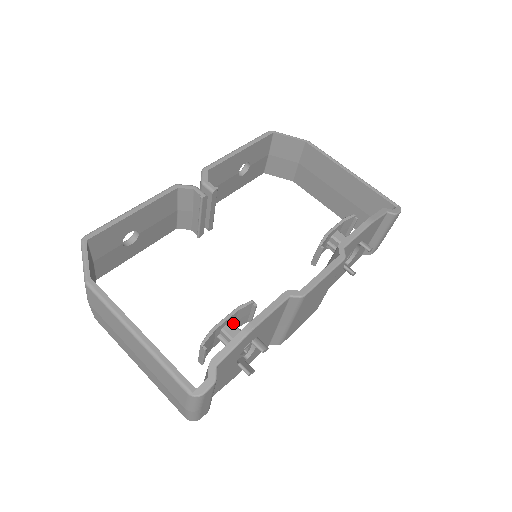
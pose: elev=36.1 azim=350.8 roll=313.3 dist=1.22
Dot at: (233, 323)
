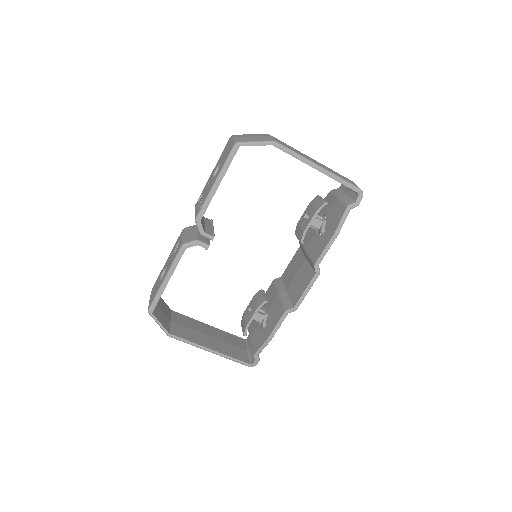
Dot at: occluded
